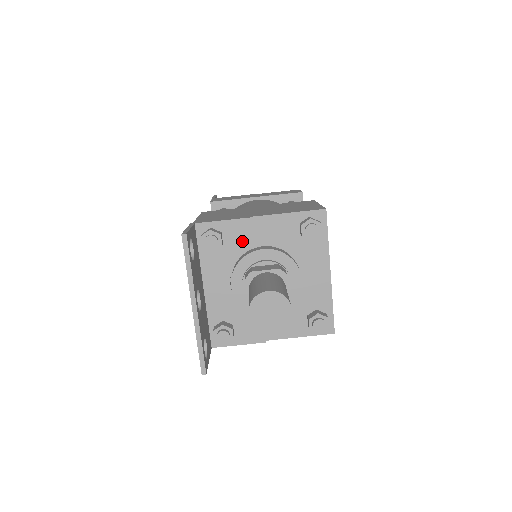
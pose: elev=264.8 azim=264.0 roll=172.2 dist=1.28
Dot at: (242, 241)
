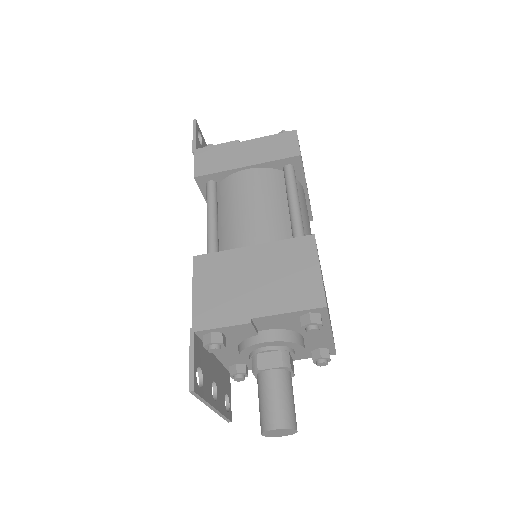
Dot at: (244, 334)
